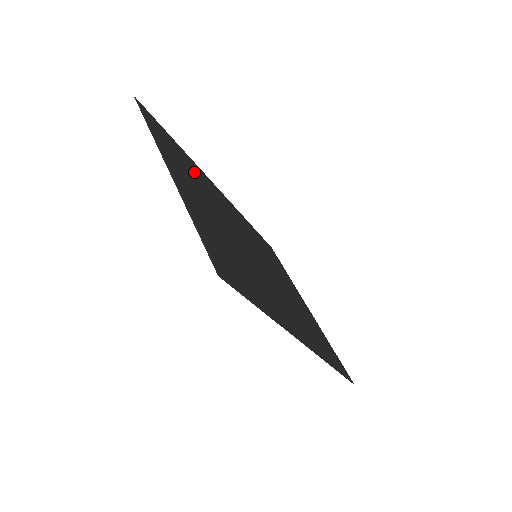
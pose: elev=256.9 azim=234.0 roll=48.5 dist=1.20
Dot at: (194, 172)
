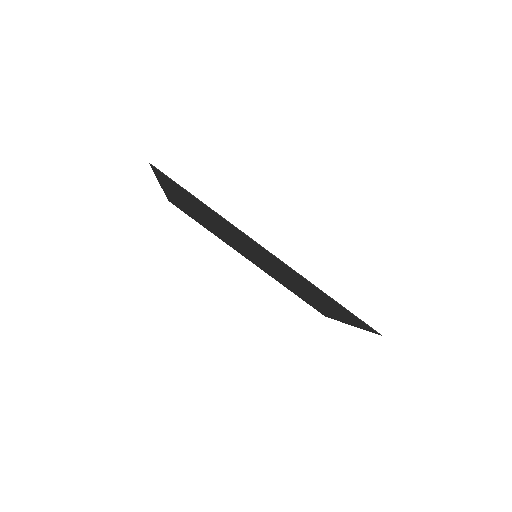
Dot at: (208, 227)
